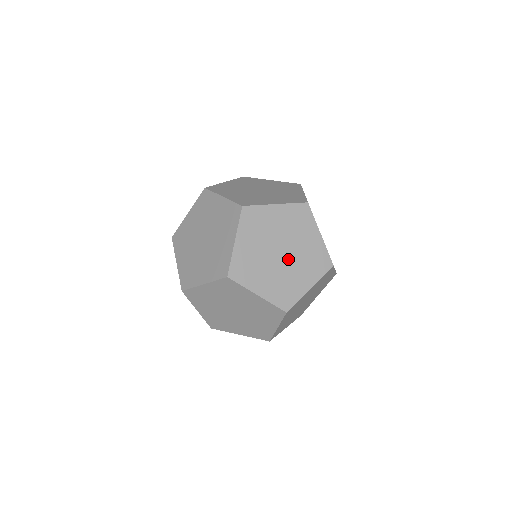
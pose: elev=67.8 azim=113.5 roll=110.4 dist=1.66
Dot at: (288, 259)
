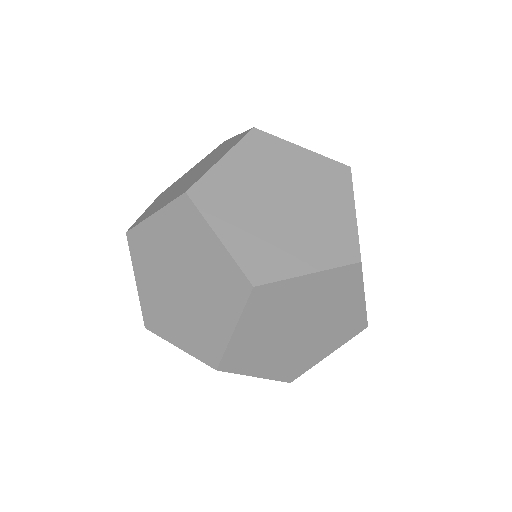
Dot at: (308, 334)
